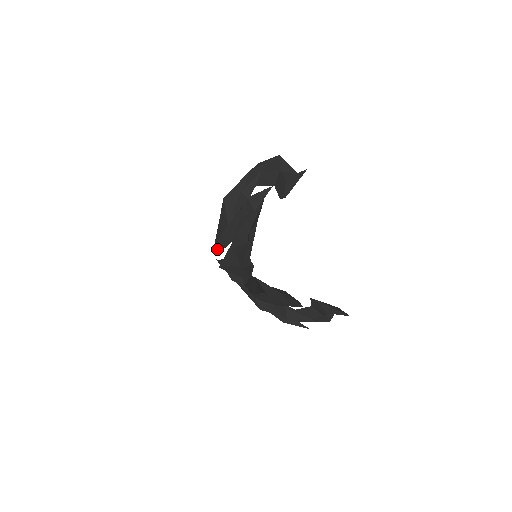
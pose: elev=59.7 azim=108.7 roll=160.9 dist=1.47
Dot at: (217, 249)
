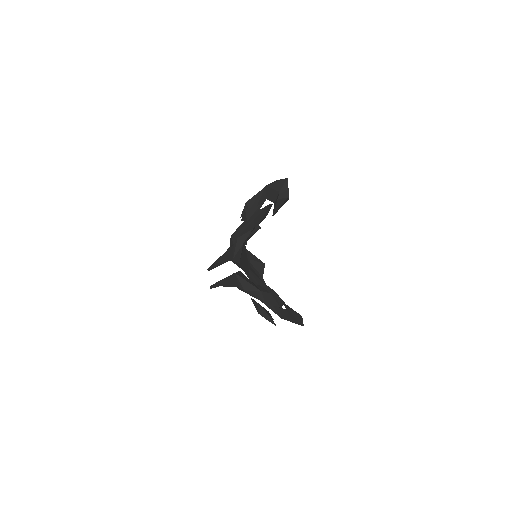
Dot at: occluded
